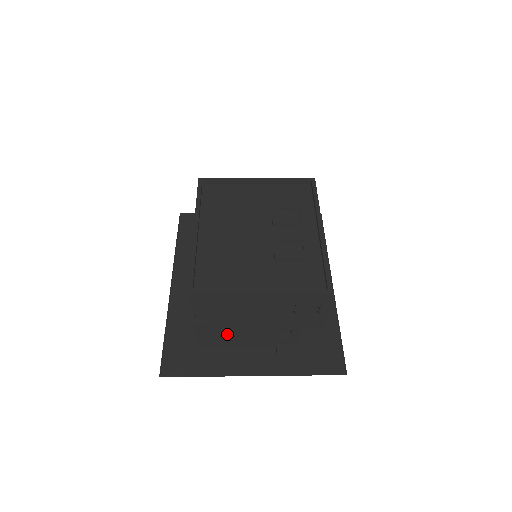
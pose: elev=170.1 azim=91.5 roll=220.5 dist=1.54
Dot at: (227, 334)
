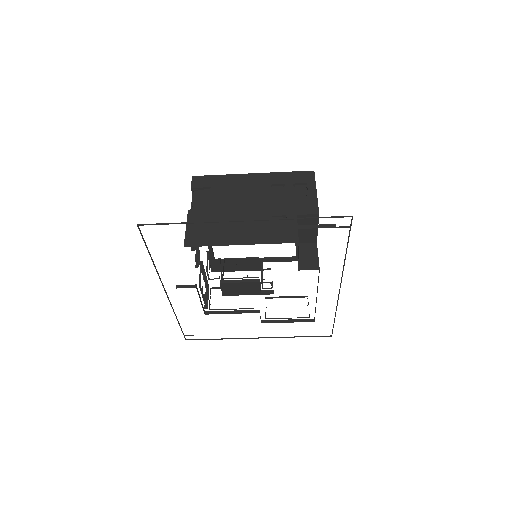
Dot at: (219, 226)
